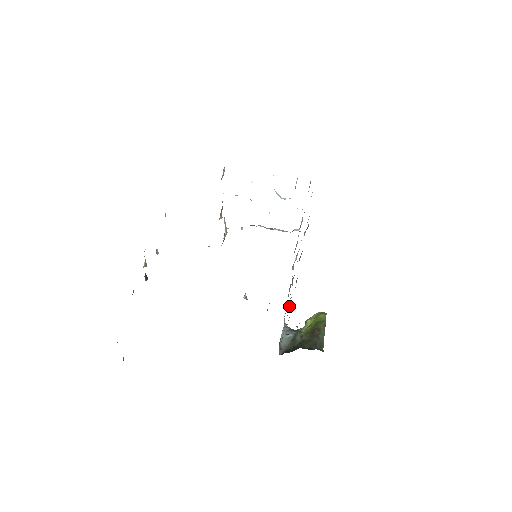
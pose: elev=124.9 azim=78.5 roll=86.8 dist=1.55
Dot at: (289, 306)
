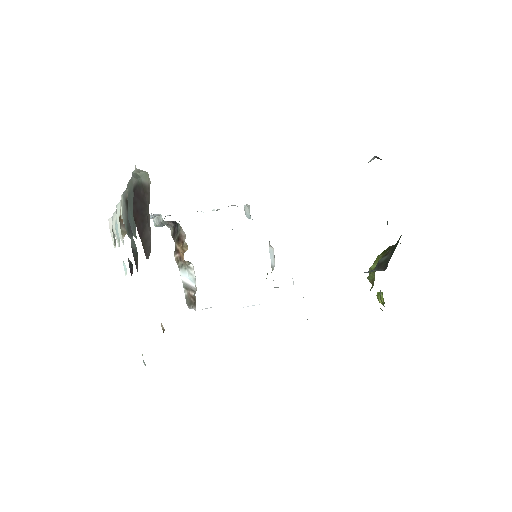
Dot at: occluded
